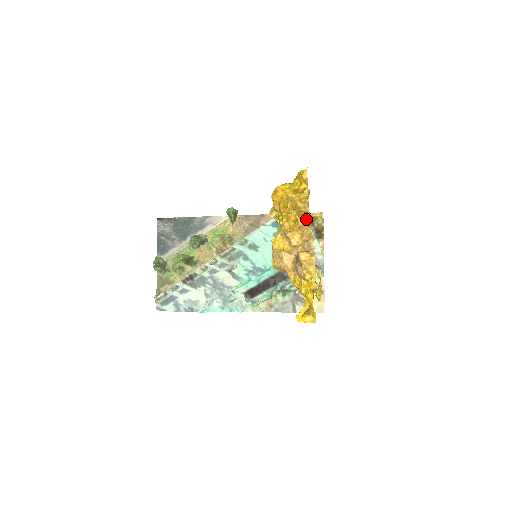
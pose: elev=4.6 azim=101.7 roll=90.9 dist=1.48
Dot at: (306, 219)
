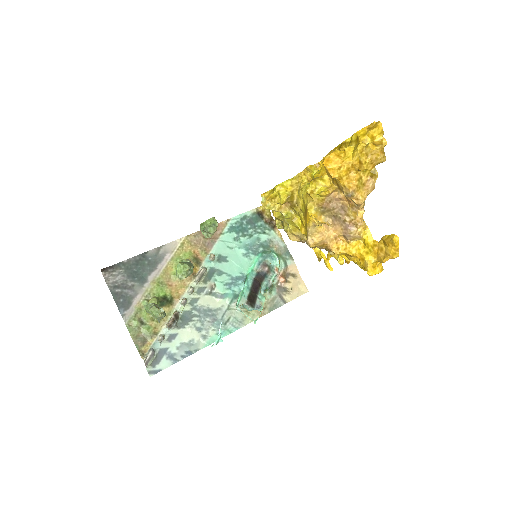
Dot at: (371, 173)
